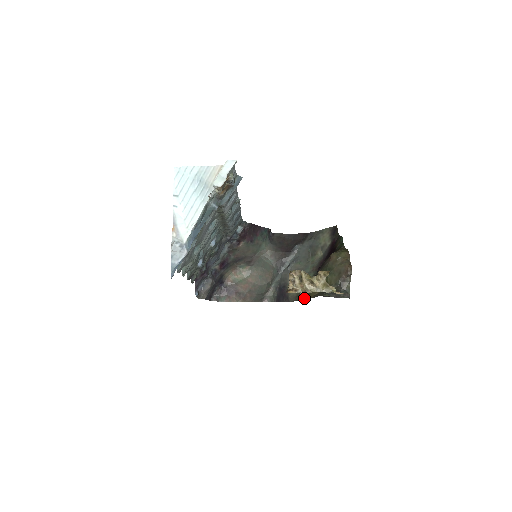
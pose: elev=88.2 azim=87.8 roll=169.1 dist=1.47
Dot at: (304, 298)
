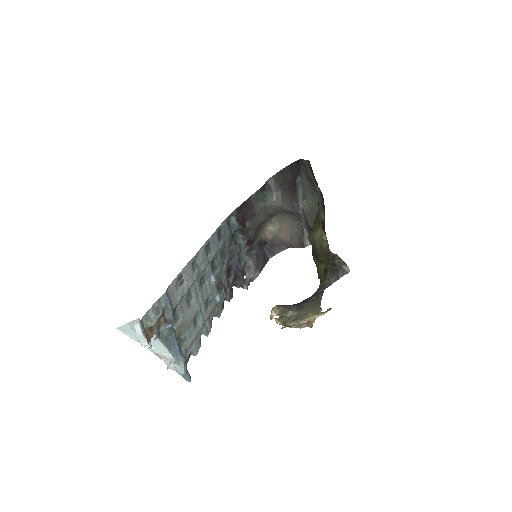
Dot at: occluded
